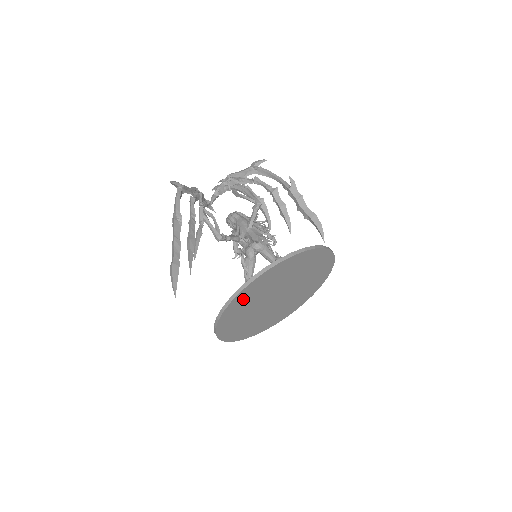
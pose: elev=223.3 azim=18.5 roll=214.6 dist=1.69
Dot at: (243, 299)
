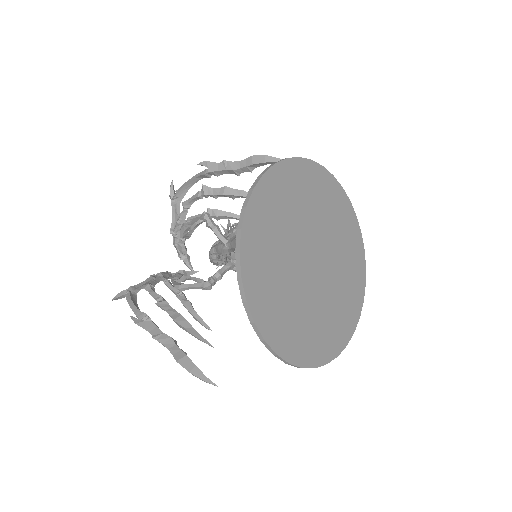
Dot at: (267, 306)
